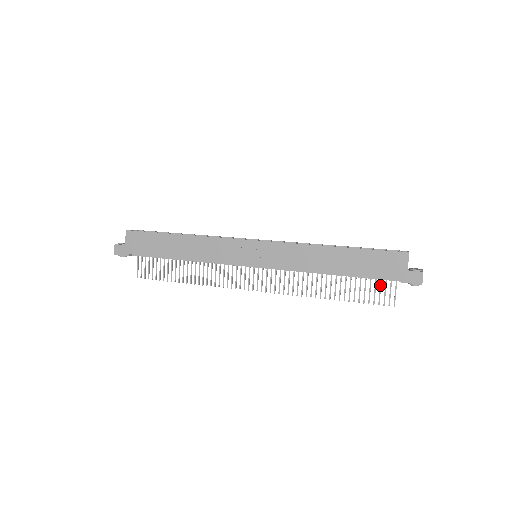
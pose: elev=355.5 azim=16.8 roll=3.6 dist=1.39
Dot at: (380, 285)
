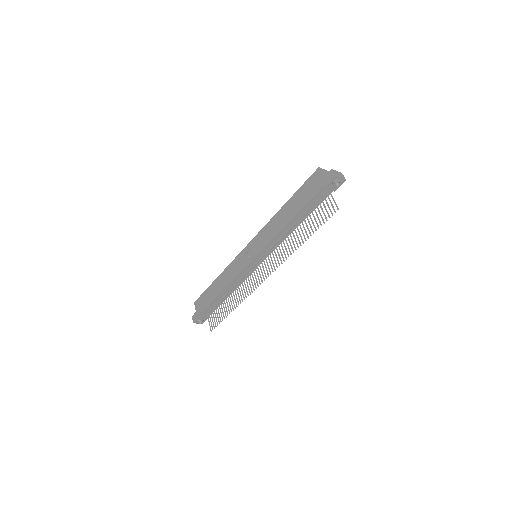
Dot at: (323, 205)
